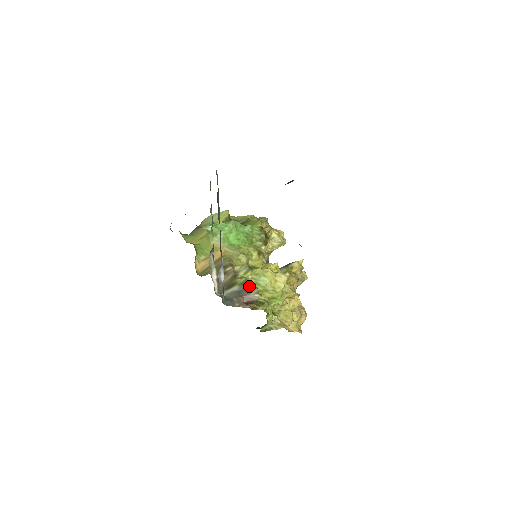
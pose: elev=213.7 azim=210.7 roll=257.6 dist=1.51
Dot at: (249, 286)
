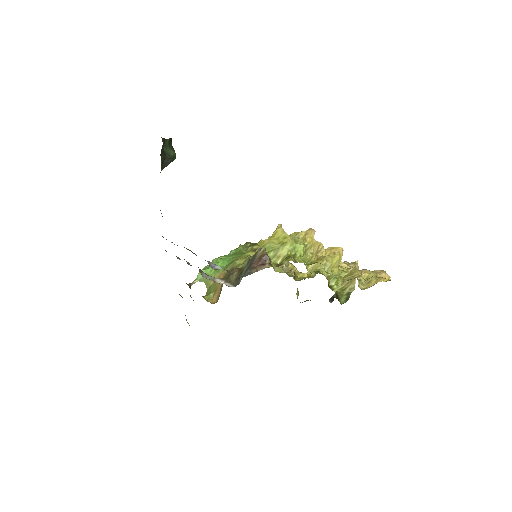
Dot at: (253, 256)
